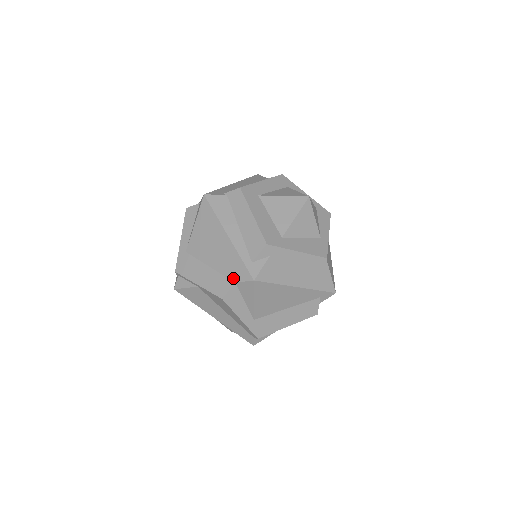
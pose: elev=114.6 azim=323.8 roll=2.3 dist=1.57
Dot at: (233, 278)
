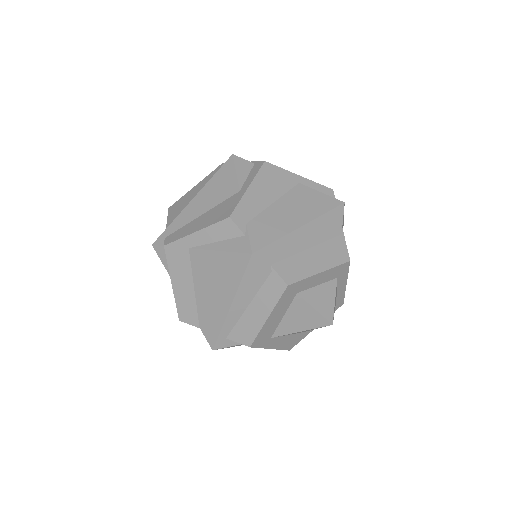
Dot at: (202, 325)
